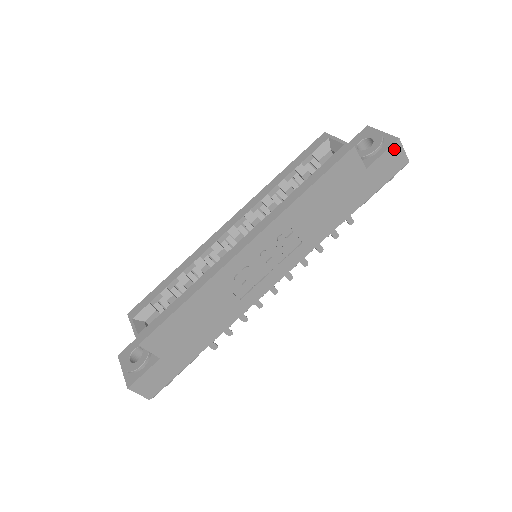
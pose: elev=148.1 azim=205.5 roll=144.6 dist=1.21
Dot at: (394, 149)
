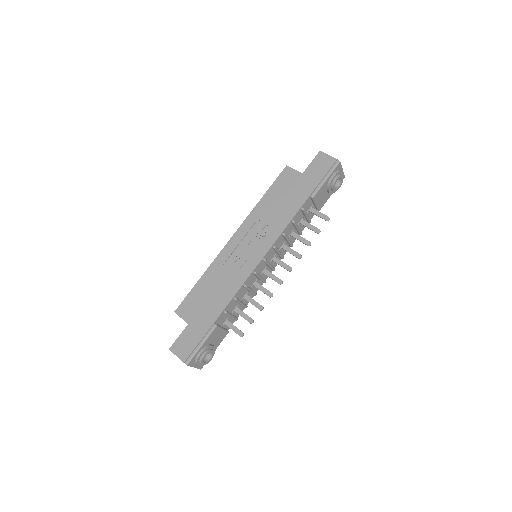
Dot at: (319, 157)
